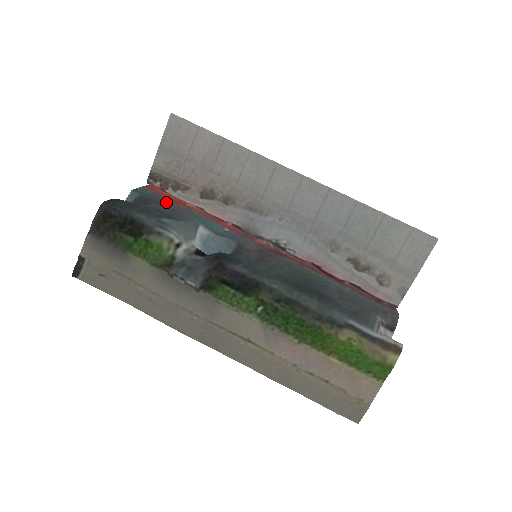
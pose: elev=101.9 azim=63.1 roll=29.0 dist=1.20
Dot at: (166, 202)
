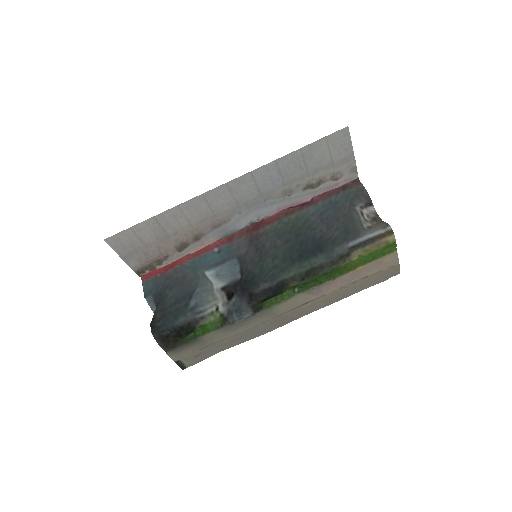
Dot at: (167, 278)
